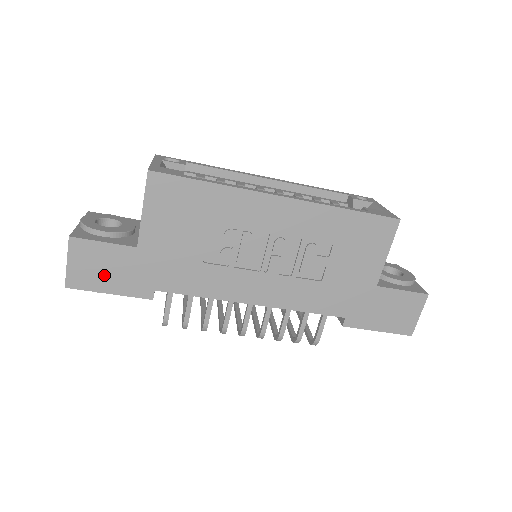
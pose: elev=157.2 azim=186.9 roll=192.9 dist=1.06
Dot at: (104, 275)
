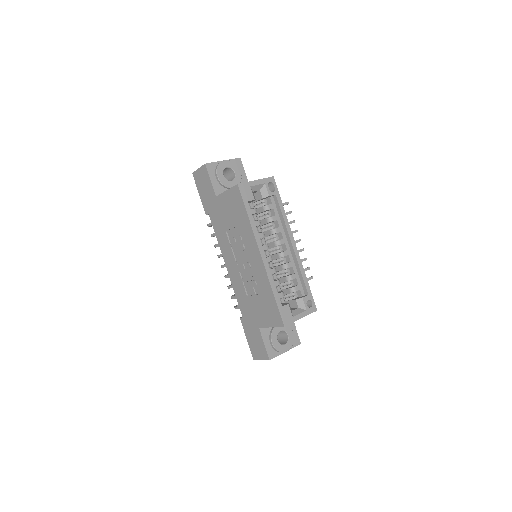
Dot at: (203, 188)
